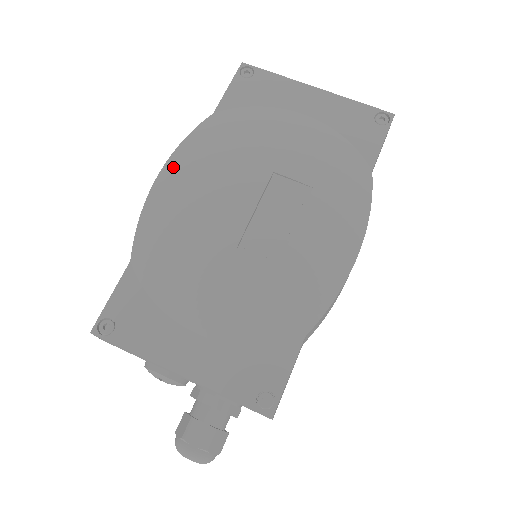
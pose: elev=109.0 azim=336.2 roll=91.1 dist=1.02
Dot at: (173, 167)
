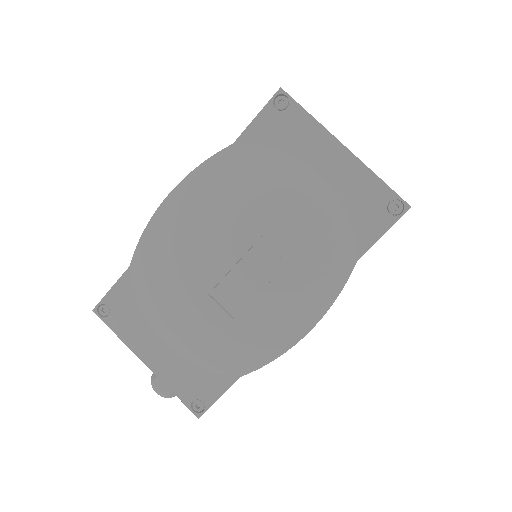
Dot at: (180, 195)
